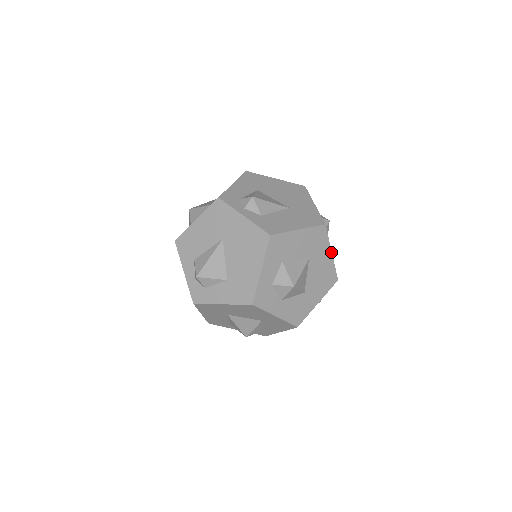
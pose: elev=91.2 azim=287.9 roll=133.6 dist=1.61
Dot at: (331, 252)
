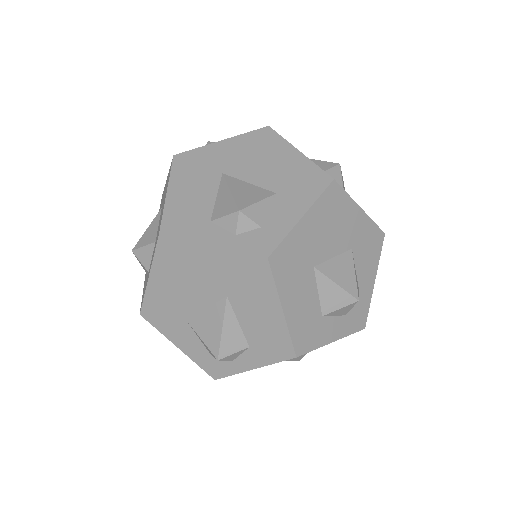
Dot at: occluded
